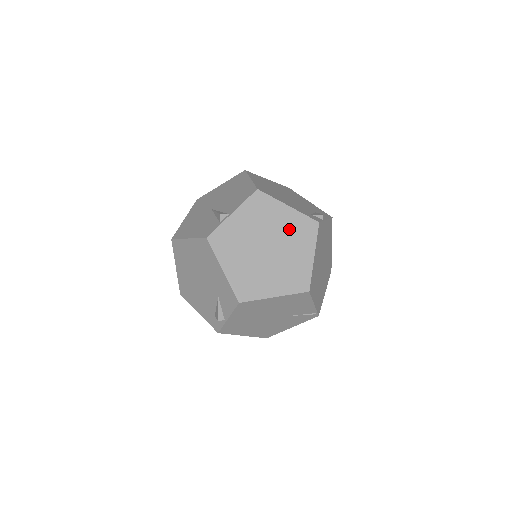
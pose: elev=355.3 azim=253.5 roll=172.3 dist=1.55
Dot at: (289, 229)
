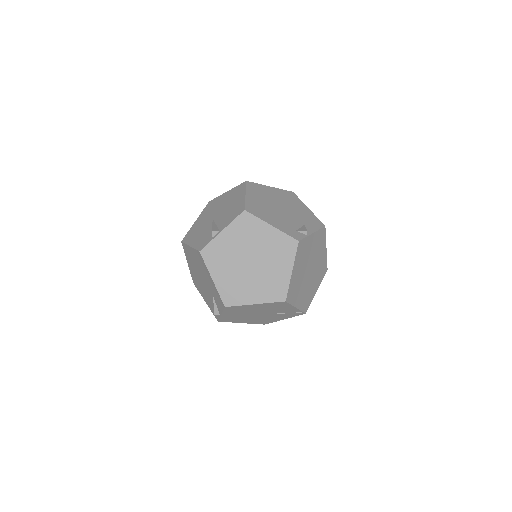
Dot at: (271, 246)
